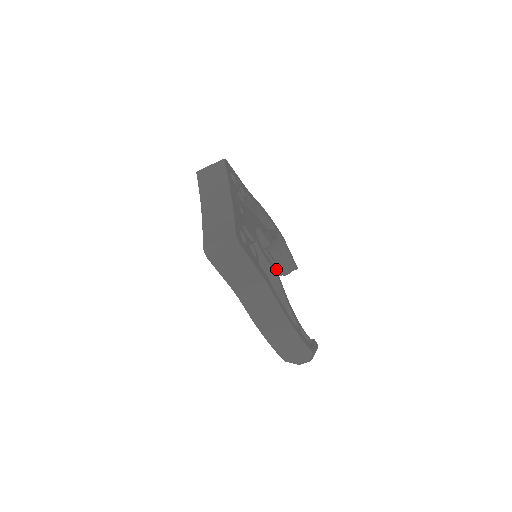
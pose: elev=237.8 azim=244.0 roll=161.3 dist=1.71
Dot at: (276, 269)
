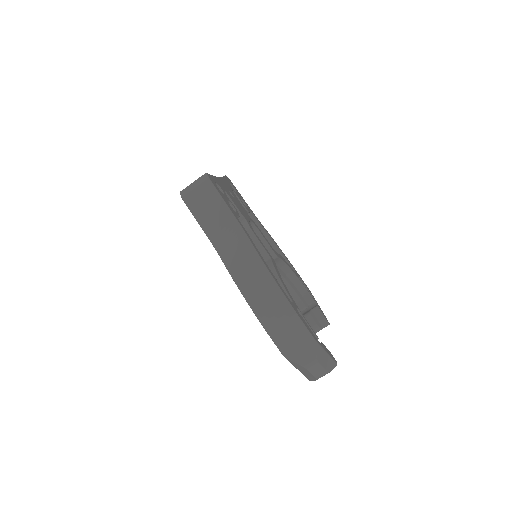
Dot at: (273, 259)
